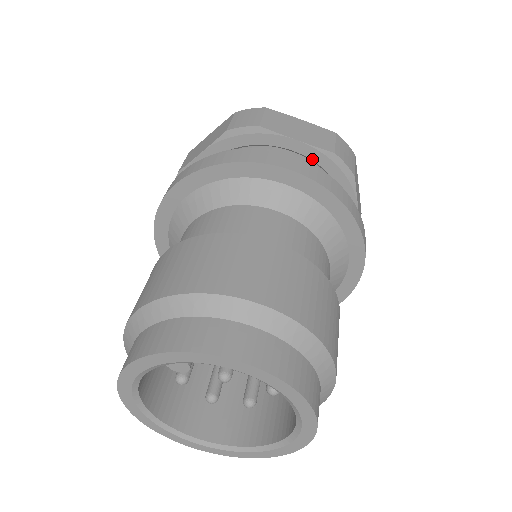
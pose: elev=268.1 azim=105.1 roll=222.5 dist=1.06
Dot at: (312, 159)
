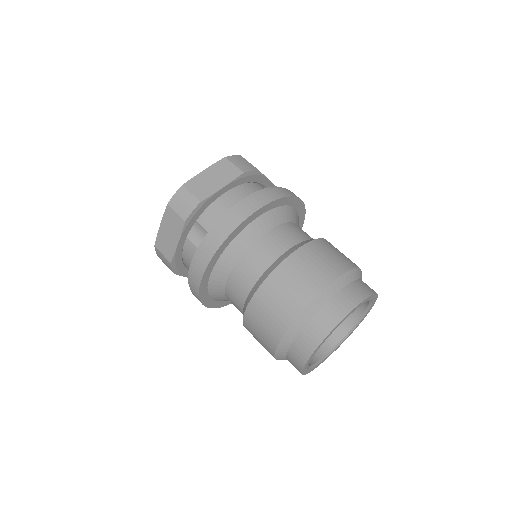
Dot at: (235, 186)
